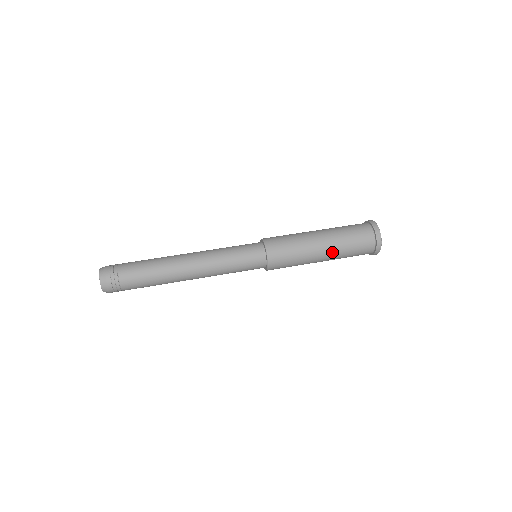
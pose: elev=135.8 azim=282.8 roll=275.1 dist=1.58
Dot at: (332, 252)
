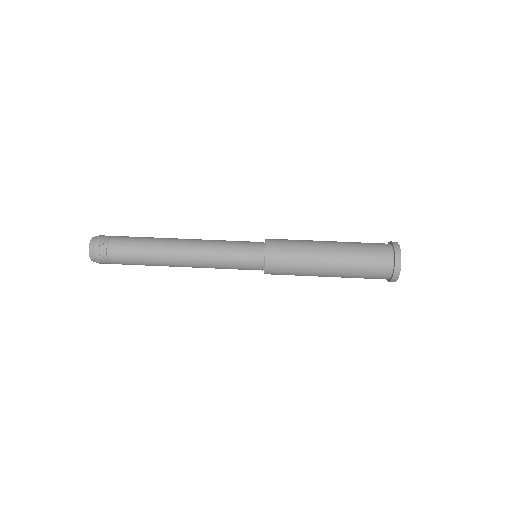
Dot at: (341, 256)
